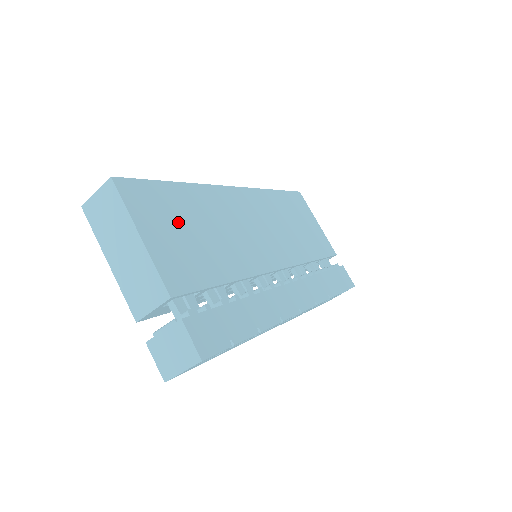
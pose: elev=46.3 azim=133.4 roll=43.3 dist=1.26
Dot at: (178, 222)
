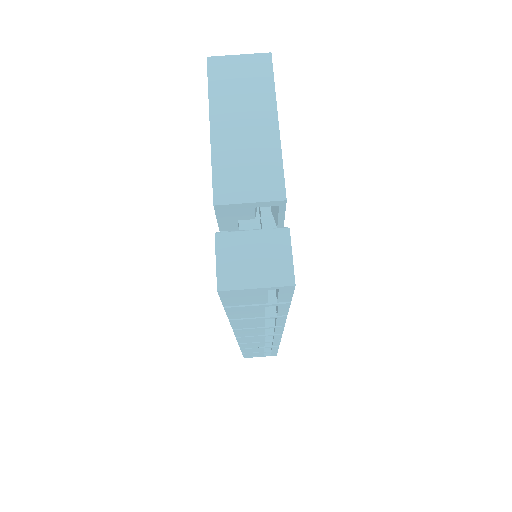
Dot at: occluded
